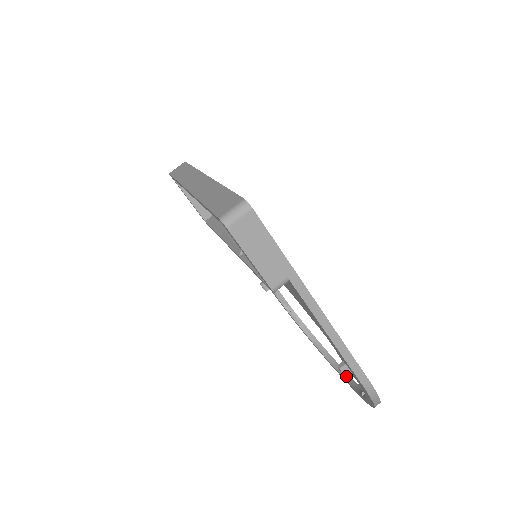
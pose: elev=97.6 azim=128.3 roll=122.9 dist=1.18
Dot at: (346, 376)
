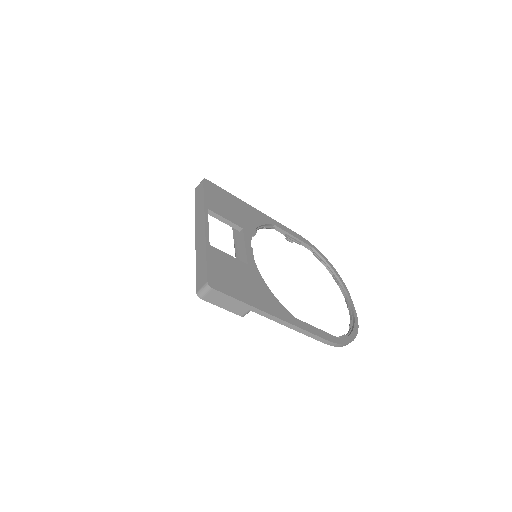
Dot at: occluded
